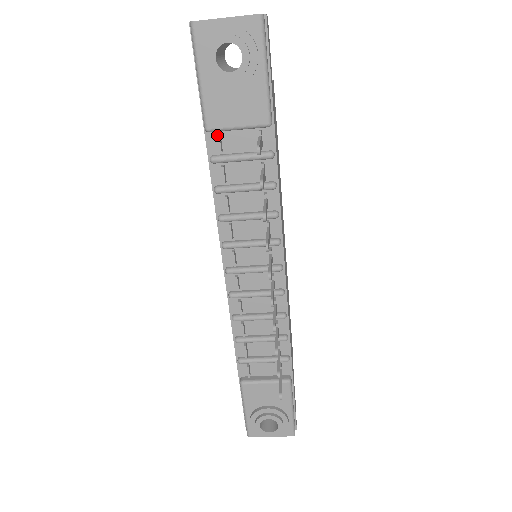
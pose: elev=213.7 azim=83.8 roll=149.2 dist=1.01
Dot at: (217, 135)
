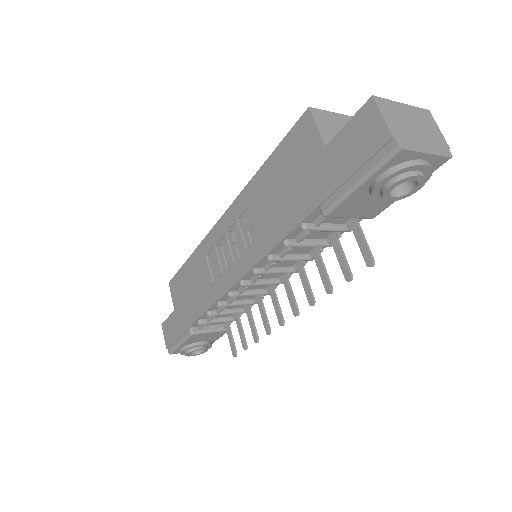
Dot at: (327, 217)
